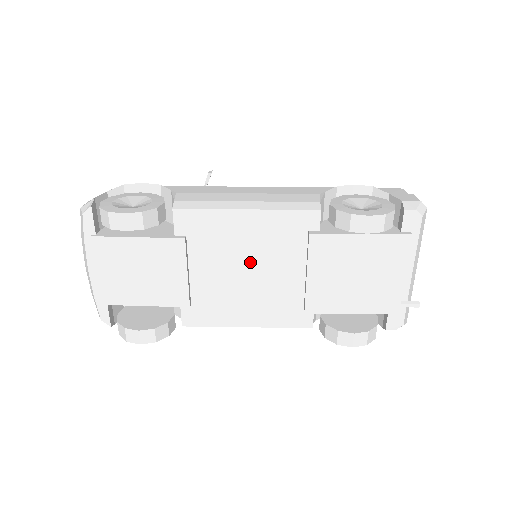
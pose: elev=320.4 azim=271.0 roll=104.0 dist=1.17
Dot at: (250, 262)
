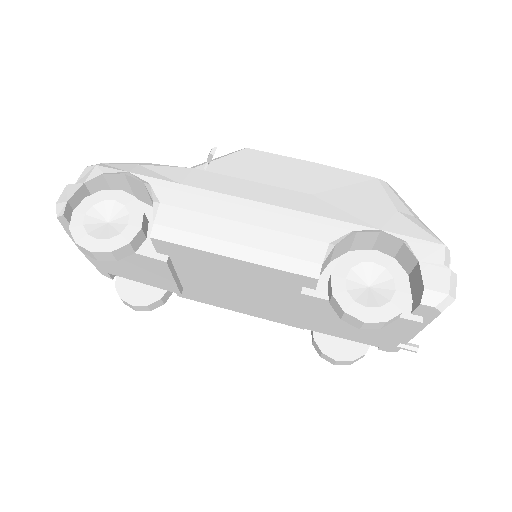
Dot at: (239, 285)
